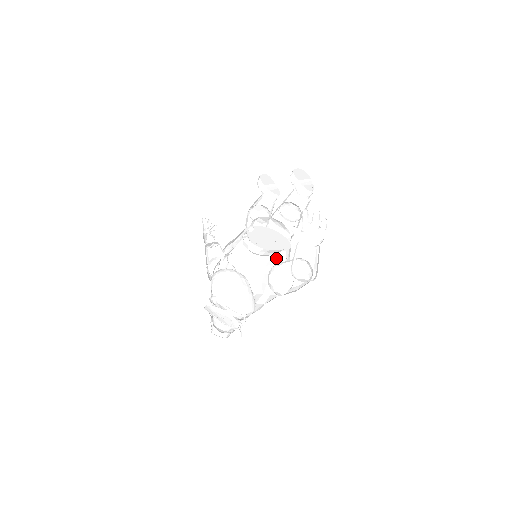
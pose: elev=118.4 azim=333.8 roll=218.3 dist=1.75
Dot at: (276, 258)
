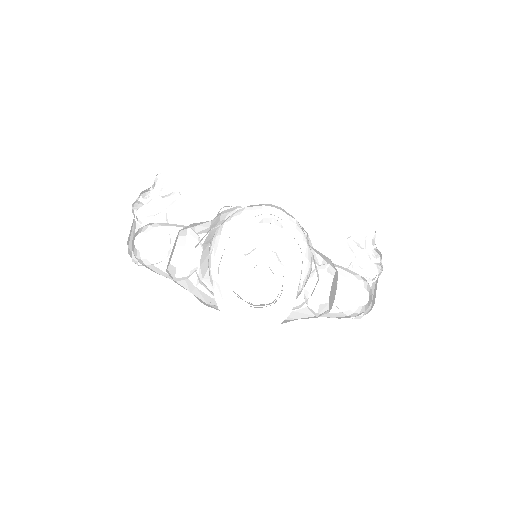
Dot at: occluded
